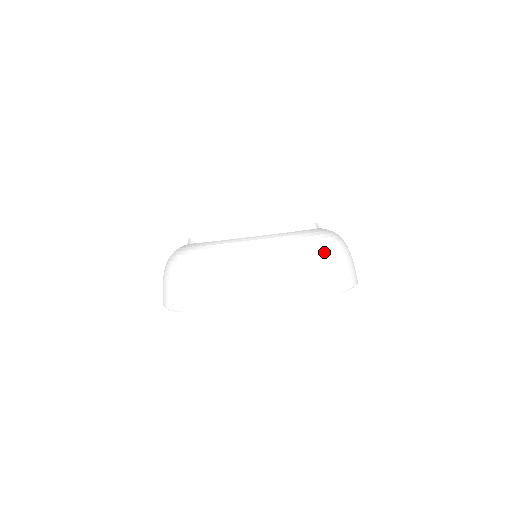
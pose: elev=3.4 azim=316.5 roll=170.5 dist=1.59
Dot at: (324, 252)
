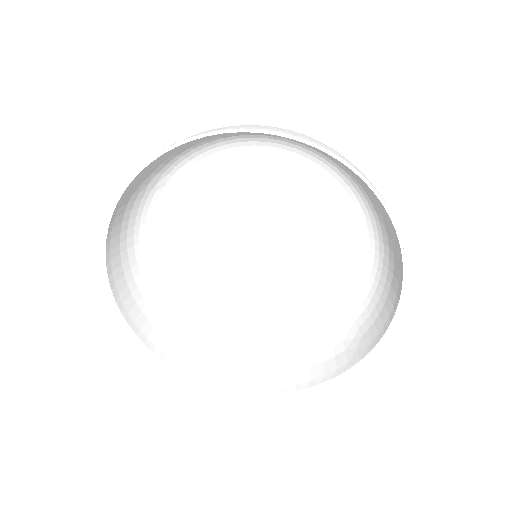
Dot at: occluded
